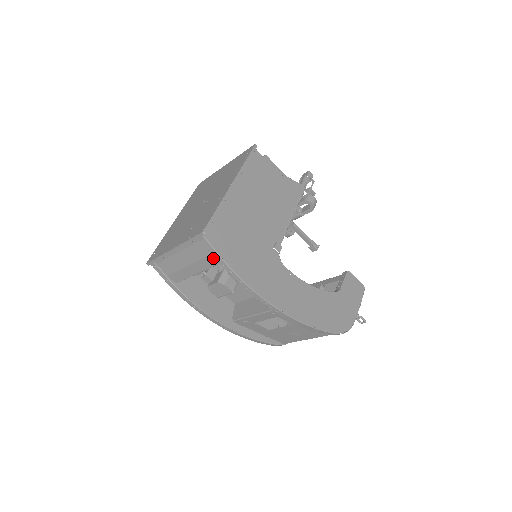
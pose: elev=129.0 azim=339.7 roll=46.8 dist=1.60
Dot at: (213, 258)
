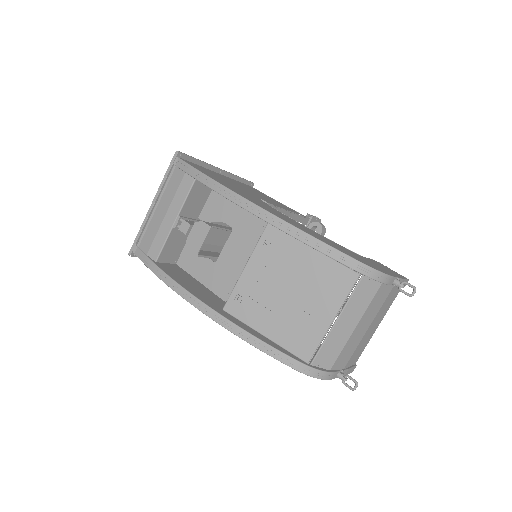
Dot at: (187, 179)
